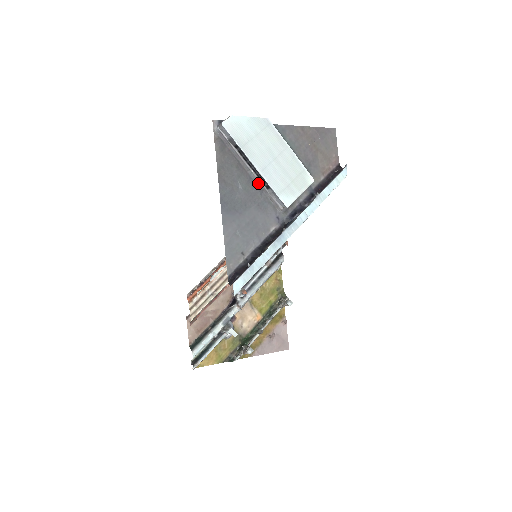
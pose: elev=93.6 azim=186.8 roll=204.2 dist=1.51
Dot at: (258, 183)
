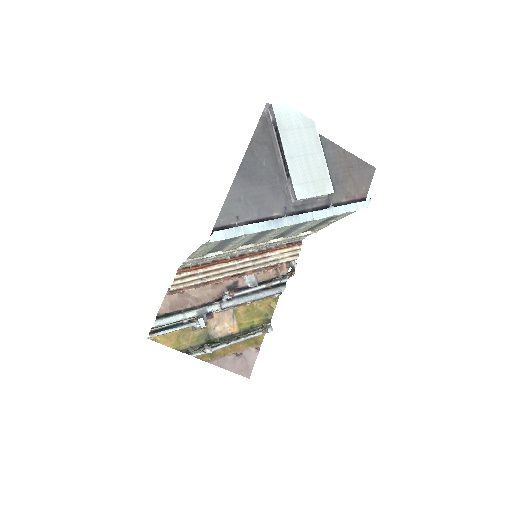
Dot at: (282, 170)
